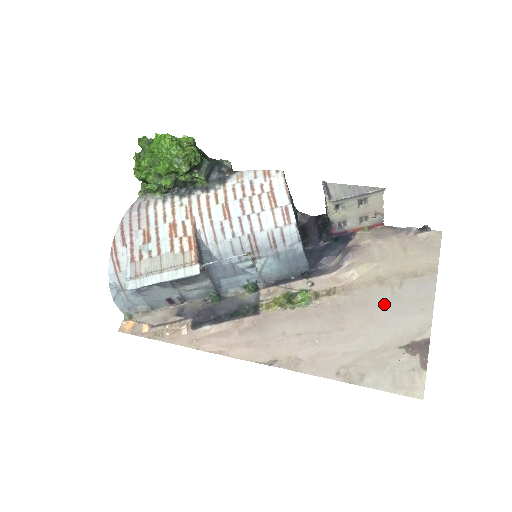
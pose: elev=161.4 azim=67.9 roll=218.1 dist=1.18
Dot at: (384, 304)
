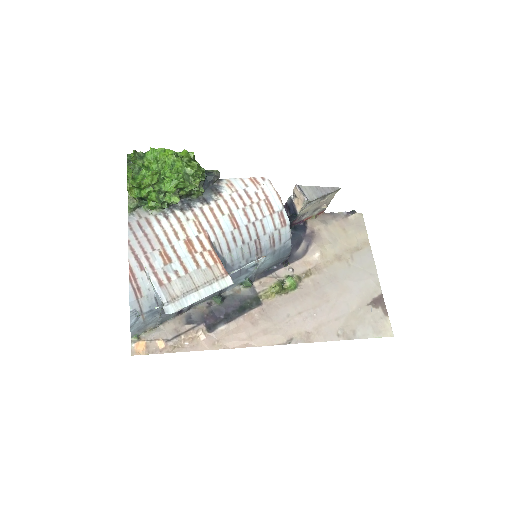
Dot at: (347, 275)
